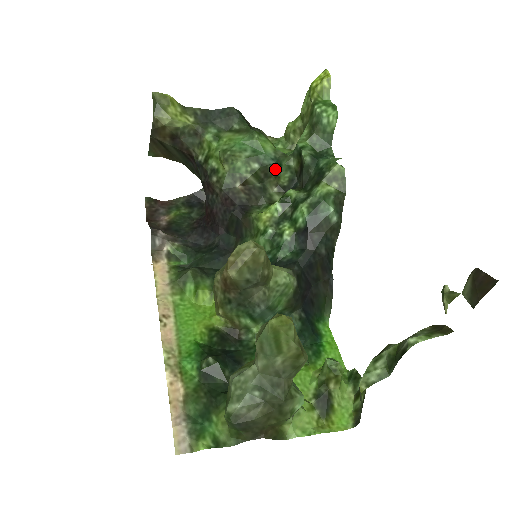
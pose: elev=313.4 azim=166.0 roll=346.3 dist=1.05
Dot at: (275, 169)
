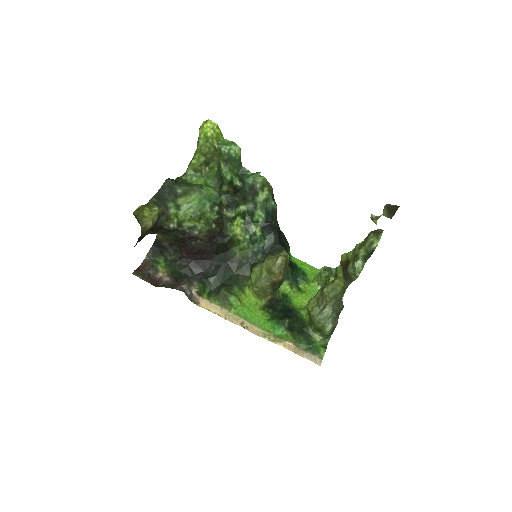
Dot at: occluded
